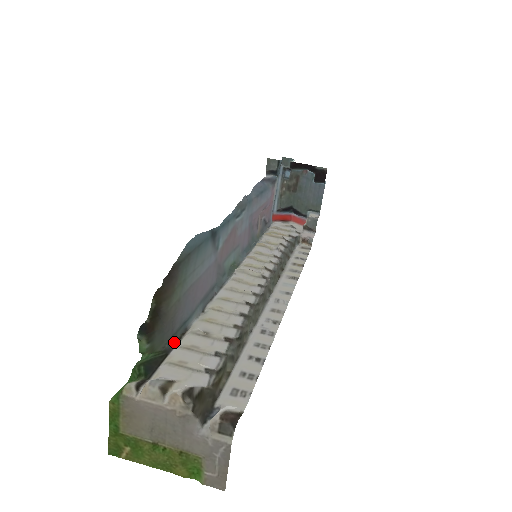
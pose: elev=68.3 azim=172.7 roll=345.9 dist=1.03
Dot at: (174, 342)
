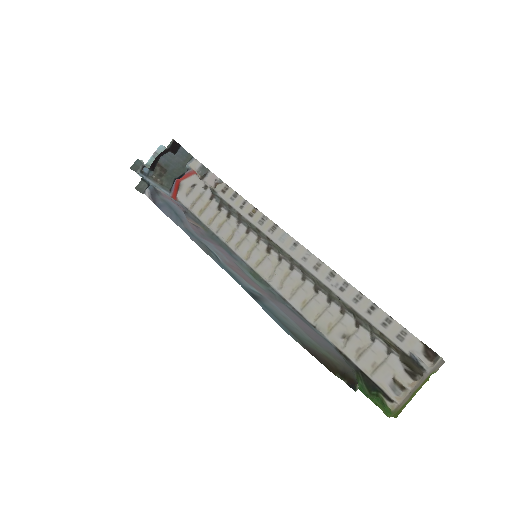
Dot at: (348, 362)
